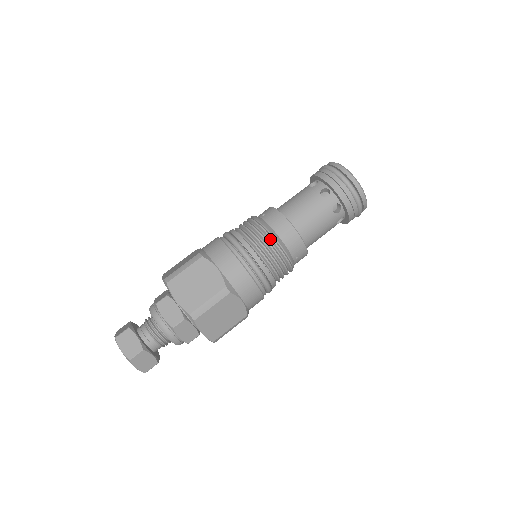
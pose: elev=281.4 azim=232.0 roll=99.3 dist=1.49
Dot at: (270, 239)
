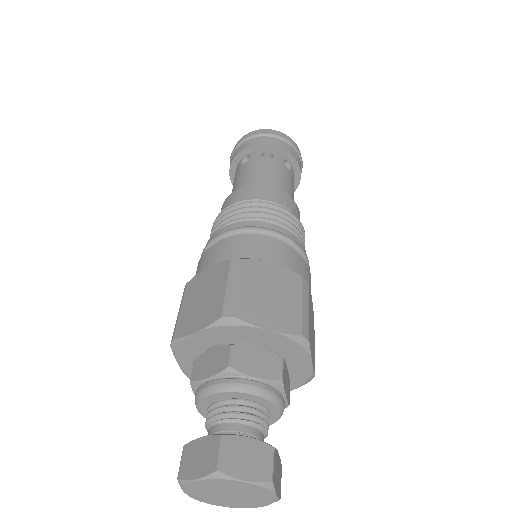
Dot at: (234, 208)
